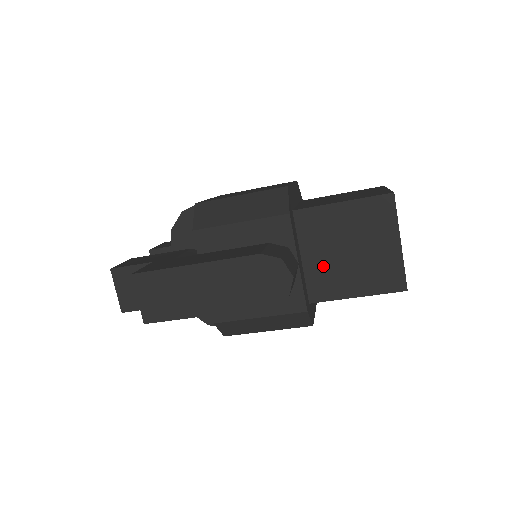
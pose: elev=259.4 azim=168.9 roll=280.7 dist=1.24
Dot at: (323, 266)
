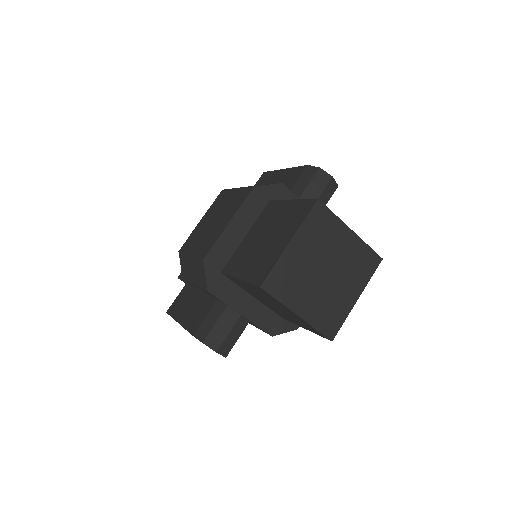
Dot at: (269, 306)
